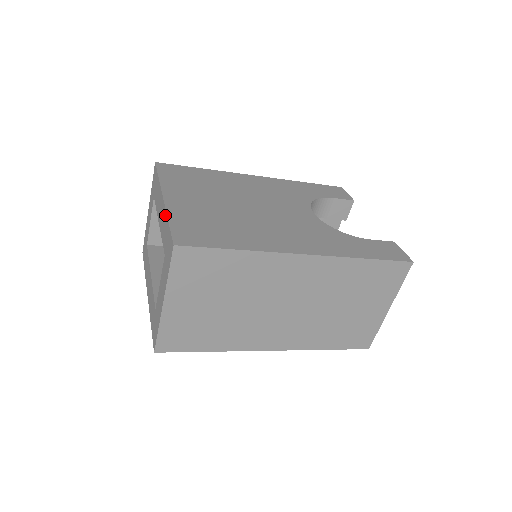
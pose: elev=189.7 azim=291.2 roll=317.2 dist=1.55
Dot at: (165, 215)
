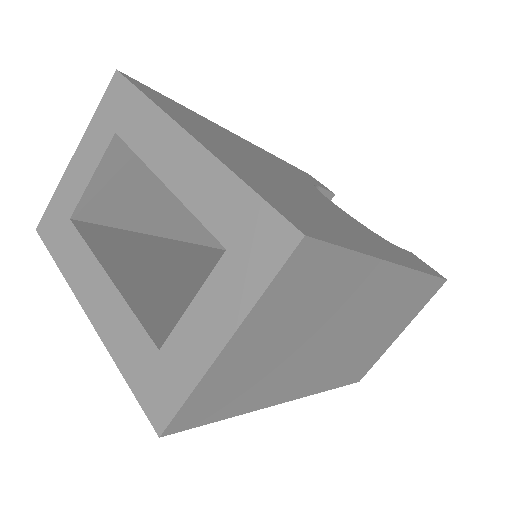
Dot at: (220, 171)
